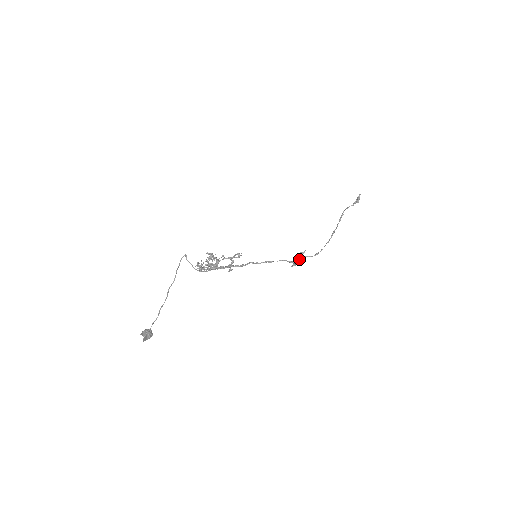
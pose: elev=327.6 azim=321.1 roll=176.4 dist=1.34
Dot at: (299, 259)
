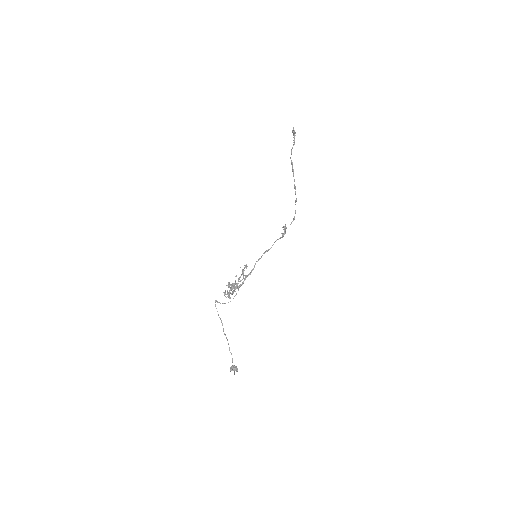
Dot at: (284, 231)
